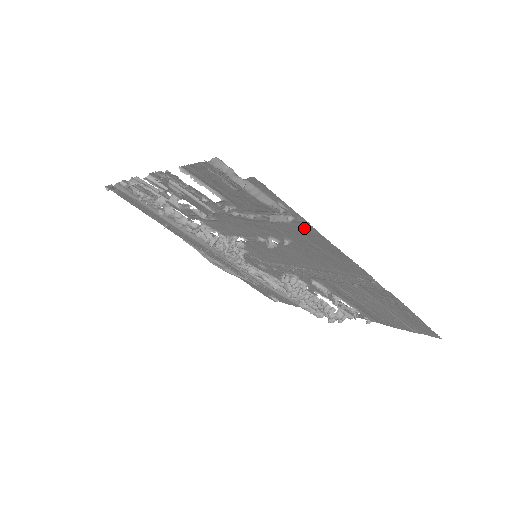
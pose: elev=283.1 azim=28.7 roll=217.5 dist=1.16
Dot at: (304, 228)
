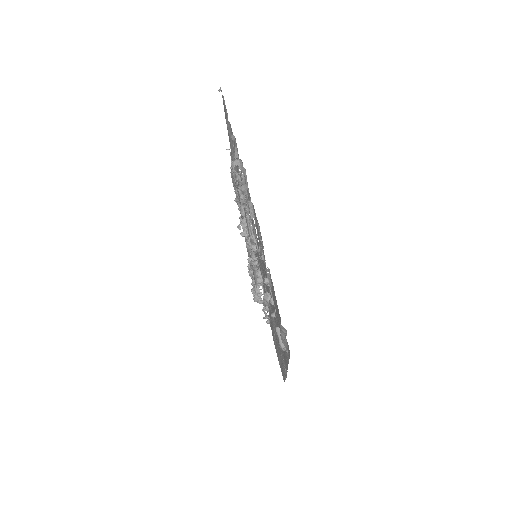
Dot at: occluded
